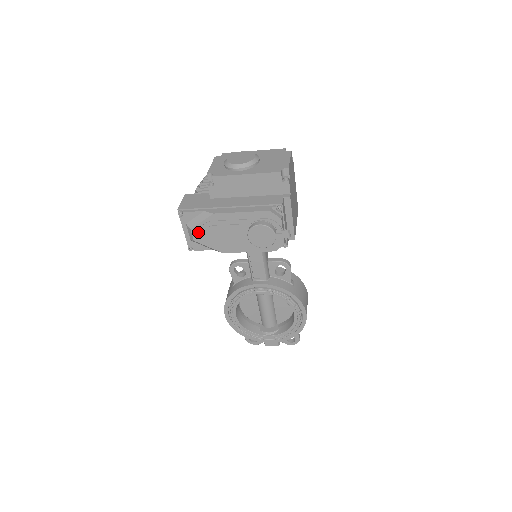
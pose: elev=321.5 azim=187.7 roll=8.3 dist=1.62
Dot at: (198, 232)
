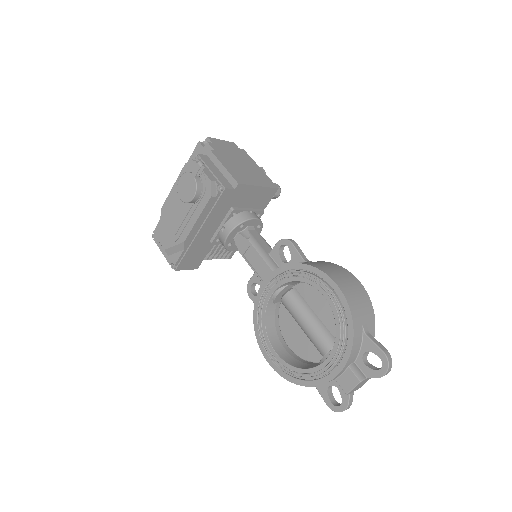
Dot at: (163, 238)
